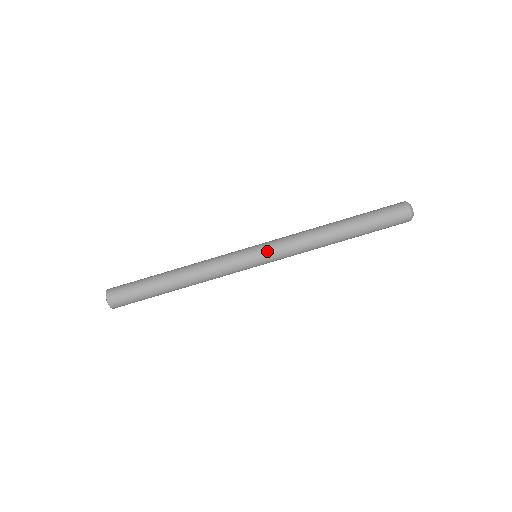
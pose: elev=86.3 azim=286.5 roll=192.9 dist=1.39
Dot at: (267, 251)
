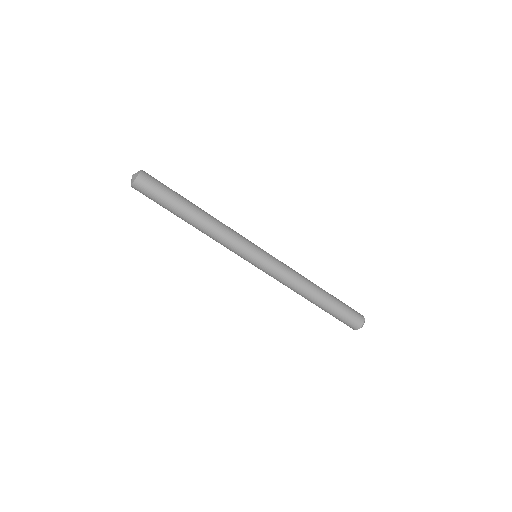
Dot at: (268, 261)
